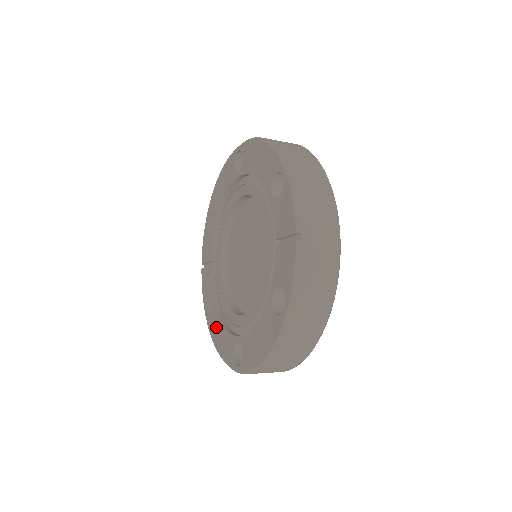
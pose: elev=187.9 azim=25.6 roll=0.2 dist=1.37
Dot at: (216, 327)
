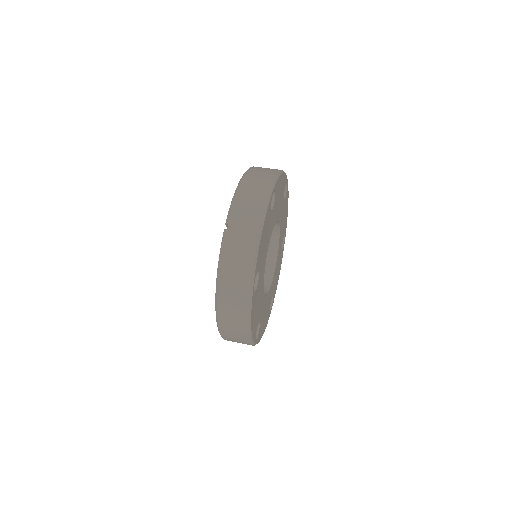
Dot at: occluded
